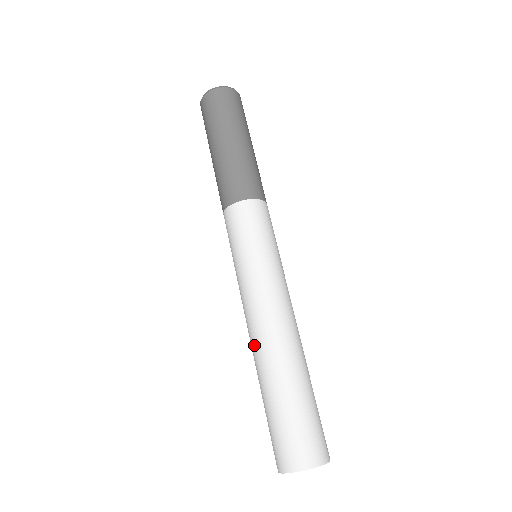
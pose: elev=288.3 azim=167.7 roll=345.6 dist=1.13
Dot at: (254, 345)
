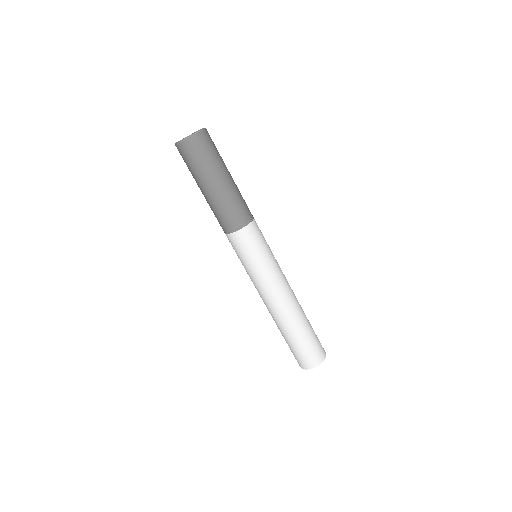
Dot at: occluded
